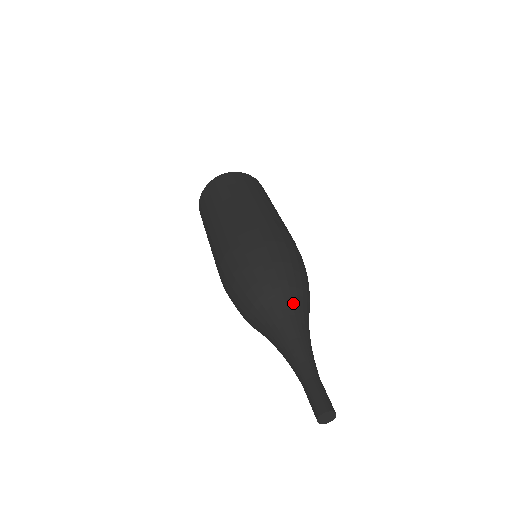
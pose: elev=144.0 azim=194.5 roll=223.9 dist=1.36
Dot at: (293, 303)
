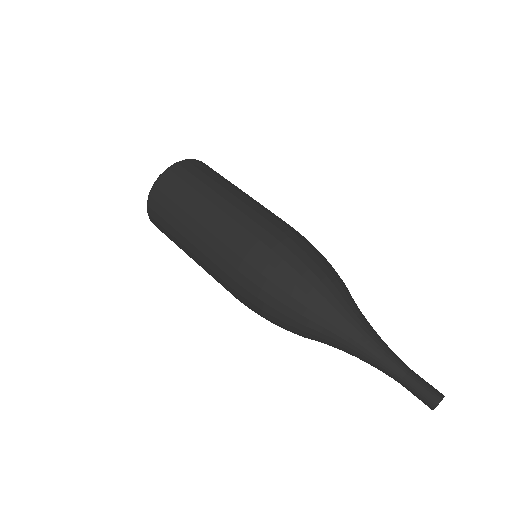
Dot at: (352, 303)
